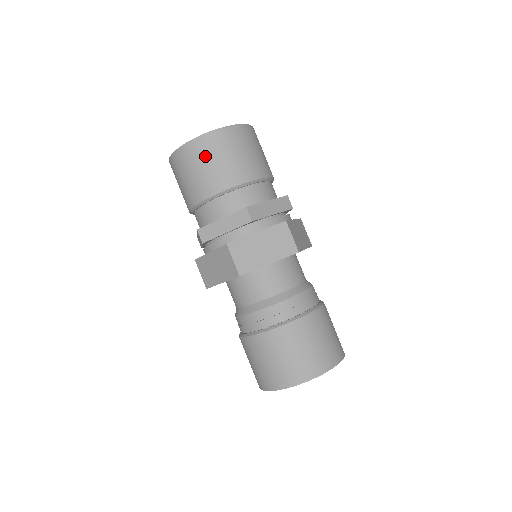
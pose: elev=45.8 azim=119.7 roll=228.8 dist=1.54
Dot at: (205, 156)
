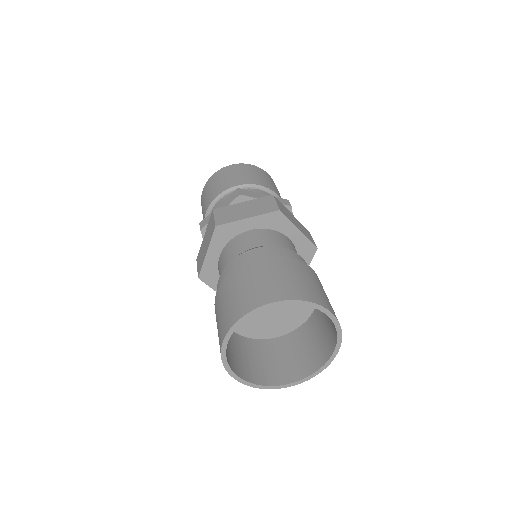
Dot at: (219, 177)
